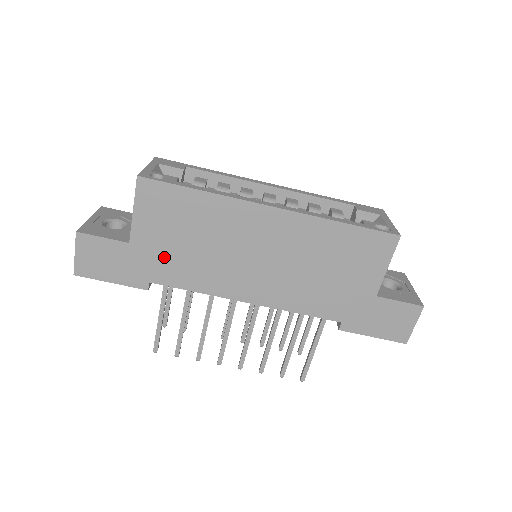
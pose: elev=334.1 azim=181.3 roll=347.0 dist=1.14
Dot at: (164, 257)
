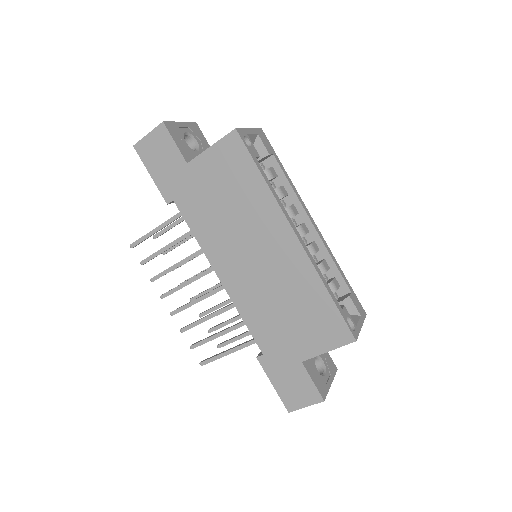
Dot at: (199, 195)
